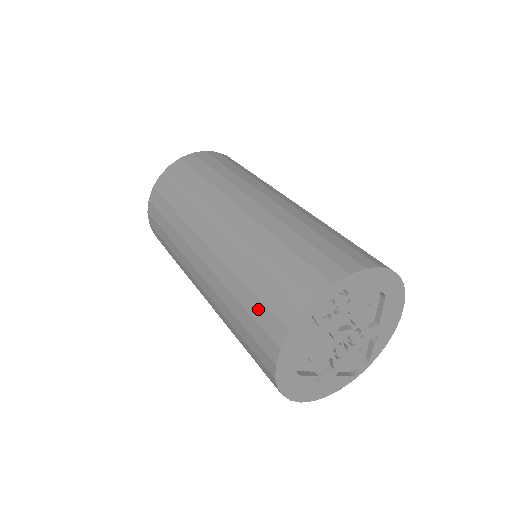
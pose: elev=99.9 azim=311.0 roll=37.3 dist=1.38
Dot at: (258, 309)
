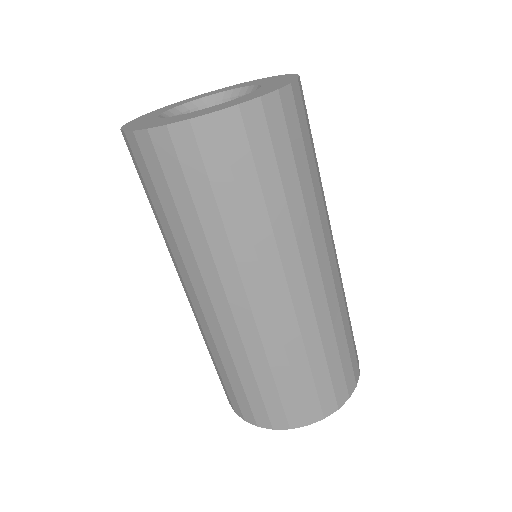
Dot at: (241, 395)
